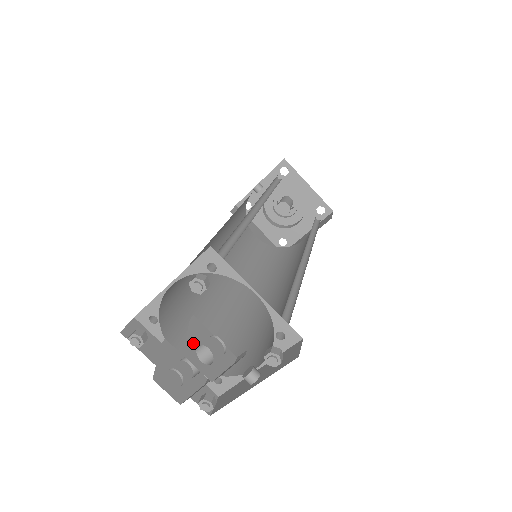
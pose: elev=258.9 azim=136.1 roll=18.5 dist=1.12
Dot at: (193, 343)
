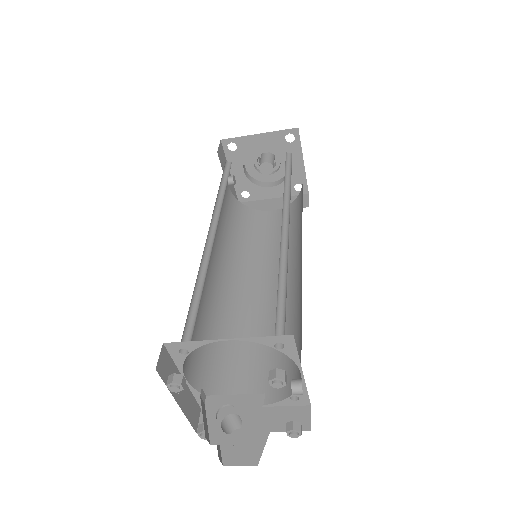
Dot at: (216, 424)
